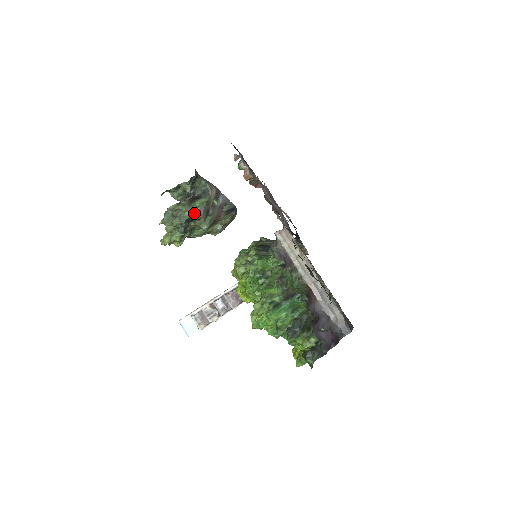
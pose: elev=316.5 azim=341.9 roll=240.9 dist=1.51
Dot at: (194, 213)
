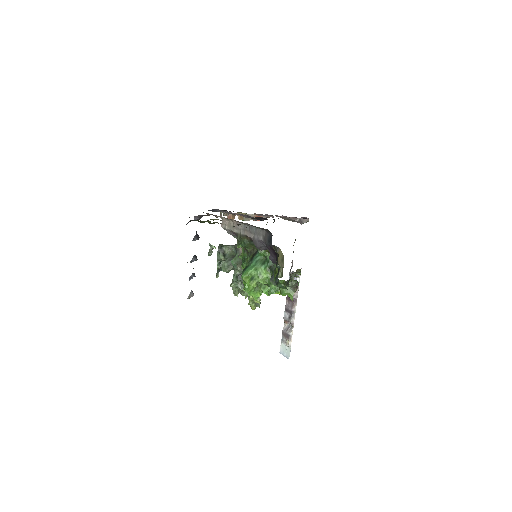
Dot at: (236, 269)
